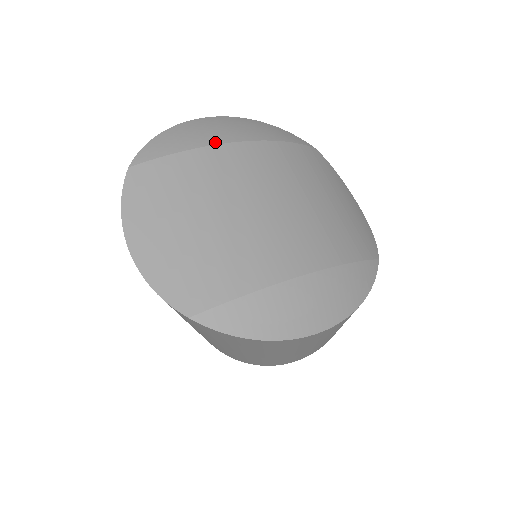
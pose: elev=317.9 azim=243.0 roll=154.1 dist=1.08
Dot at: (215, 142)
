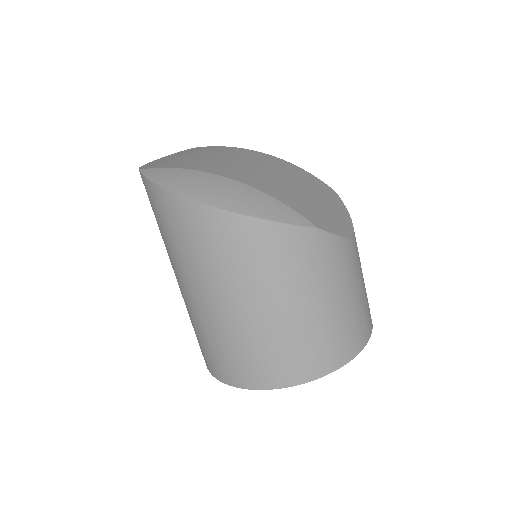
Dot at: (247, 149)
